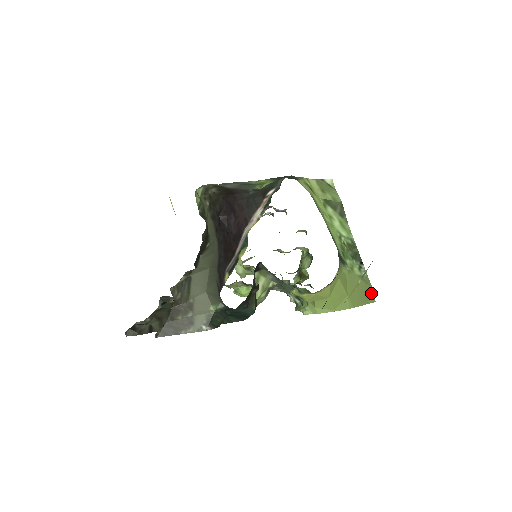
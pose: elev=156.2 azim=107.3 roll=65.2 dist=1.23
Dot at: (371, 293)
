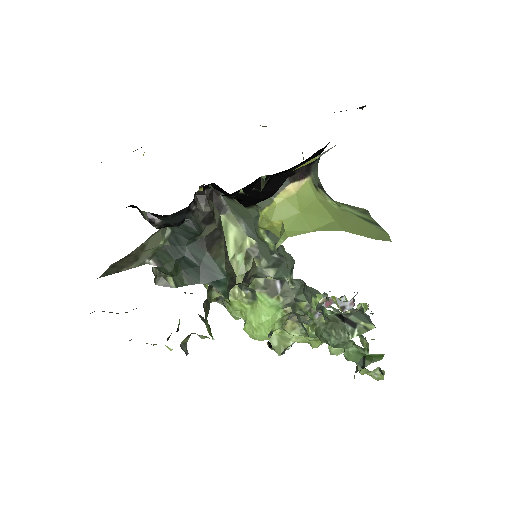
Dot at: (384, 235)
